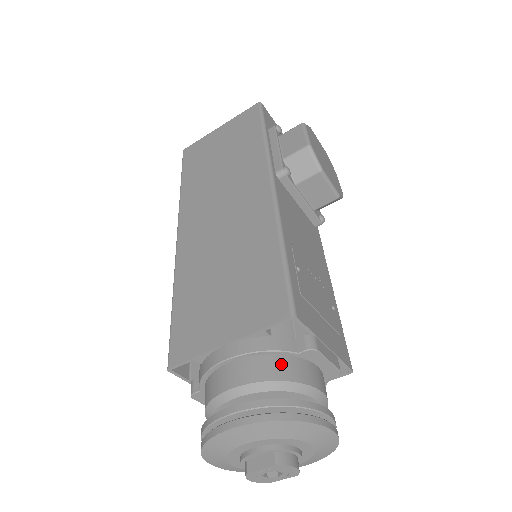
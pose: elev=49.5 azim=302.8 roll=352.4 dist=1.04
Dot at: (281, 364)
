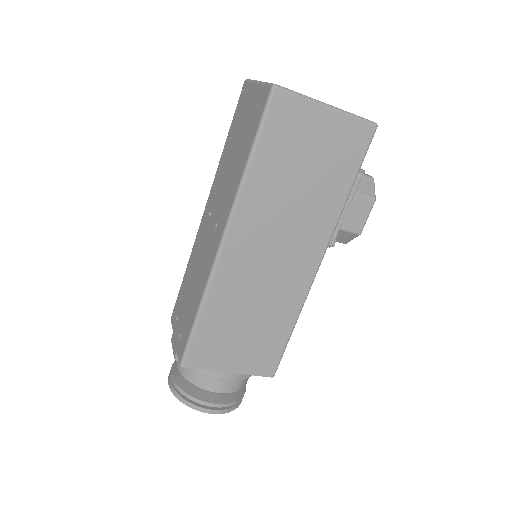
Dot at: (246, 380)
